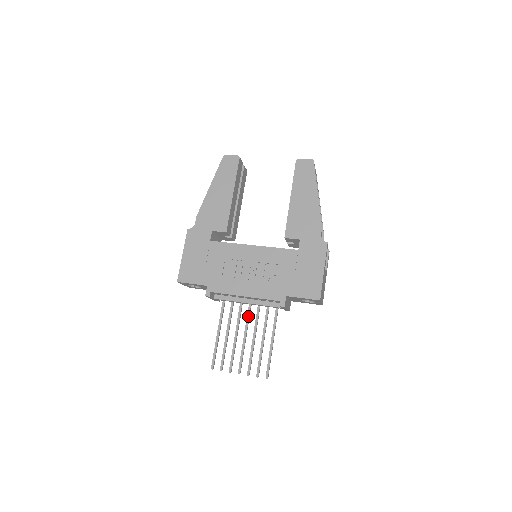
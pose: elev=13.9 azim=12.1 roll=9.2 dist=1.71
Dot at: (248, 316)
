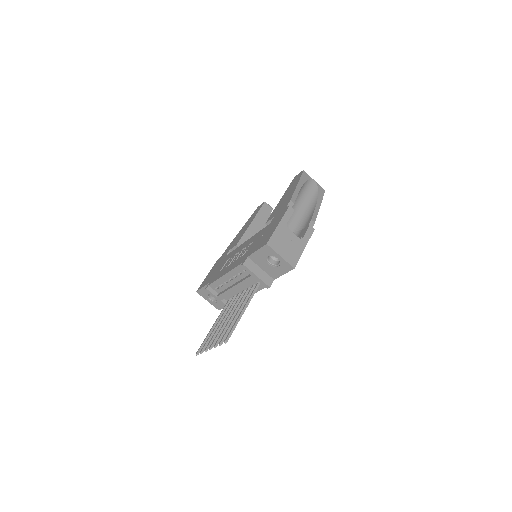
Dot at: (236, 302)
